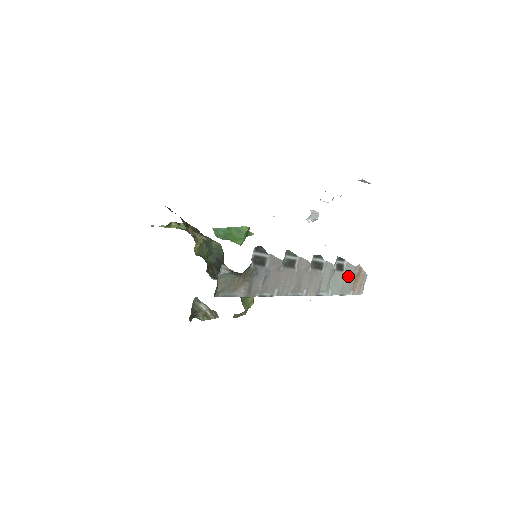
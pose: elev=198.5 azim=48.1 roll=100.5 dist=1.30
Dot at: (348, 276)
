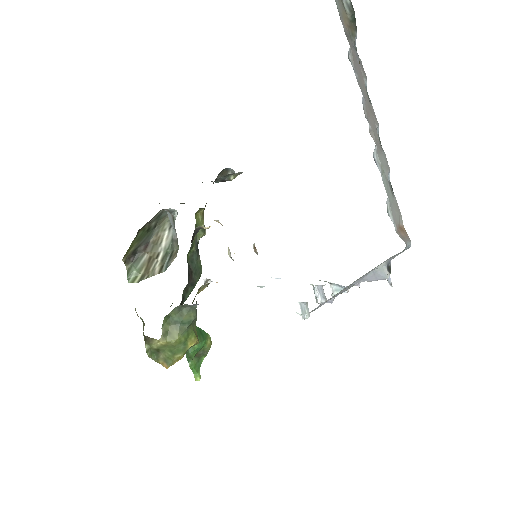
Dot at: (395, 208)
